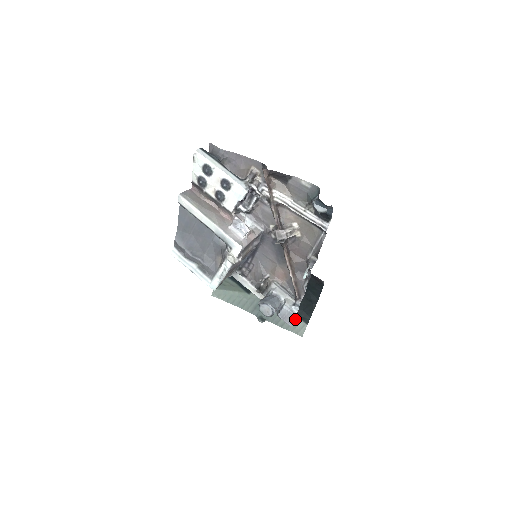
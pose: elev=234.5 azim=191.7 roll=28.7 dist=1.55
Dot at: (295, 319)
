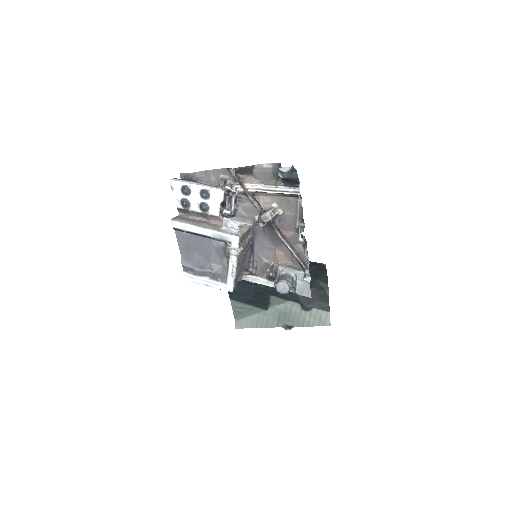
Dot at: (317, 312)
